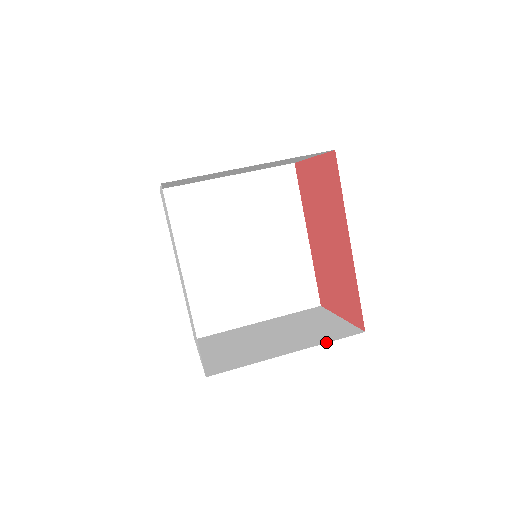
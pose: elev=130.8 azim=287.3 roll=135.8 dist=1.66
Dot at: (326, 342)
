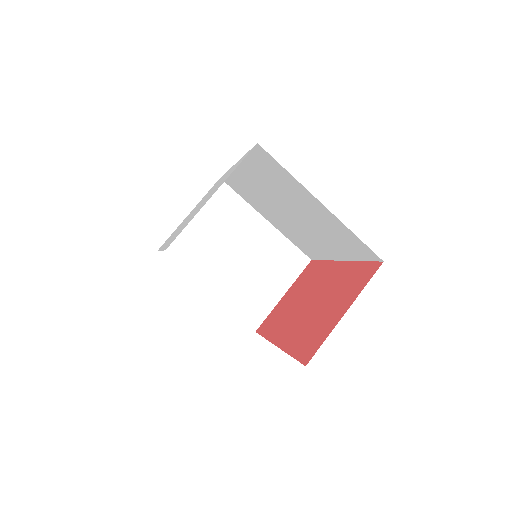
Dot at: (232, 311)
